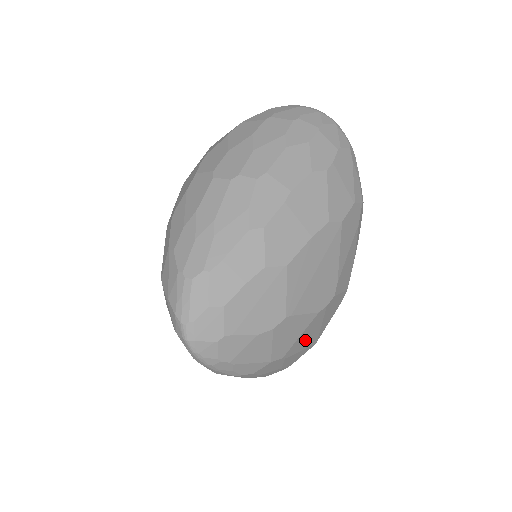
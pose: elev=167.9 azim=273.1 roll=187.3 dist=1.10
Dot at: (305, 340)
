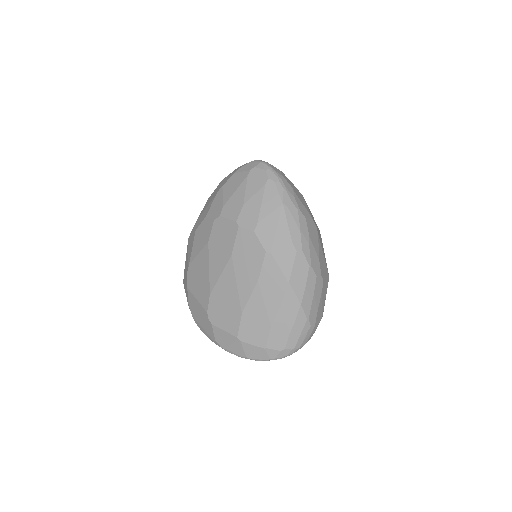
Dot at: (322, 247)
